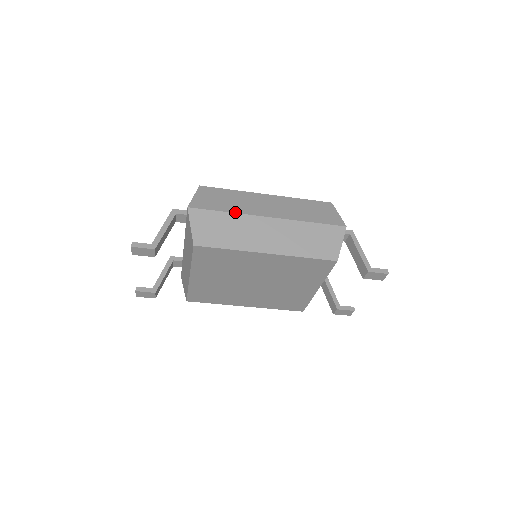
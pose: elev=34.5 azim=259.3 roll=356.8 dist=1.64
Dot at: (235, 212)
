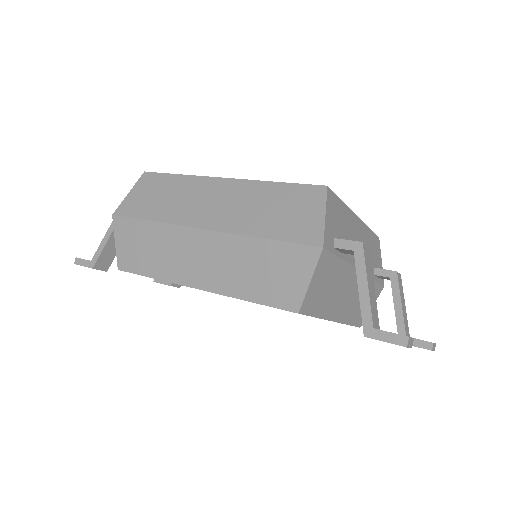
Dot at: (161, 221)
